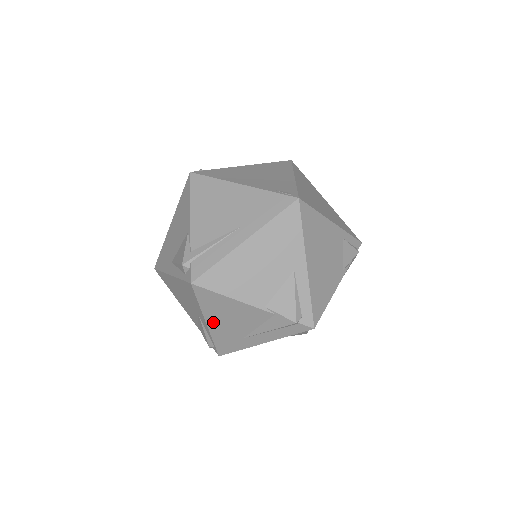
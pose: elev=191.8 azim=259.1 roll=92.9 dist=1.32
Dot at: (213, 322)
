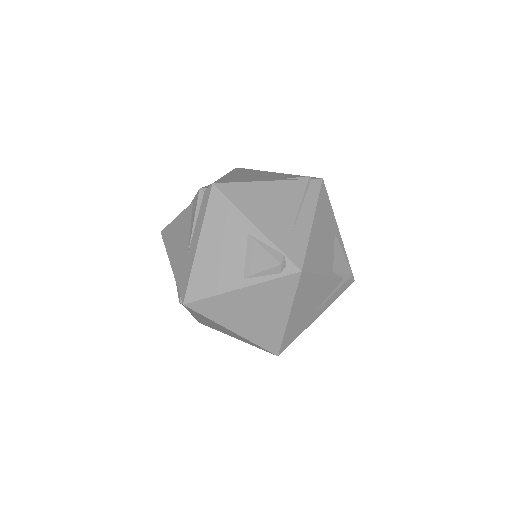
Dot at: (173, 258)
